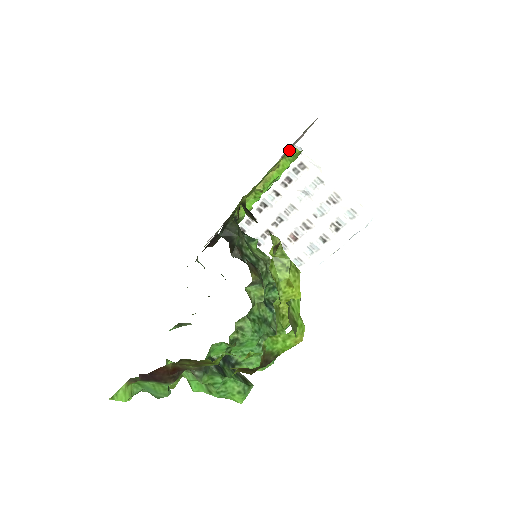
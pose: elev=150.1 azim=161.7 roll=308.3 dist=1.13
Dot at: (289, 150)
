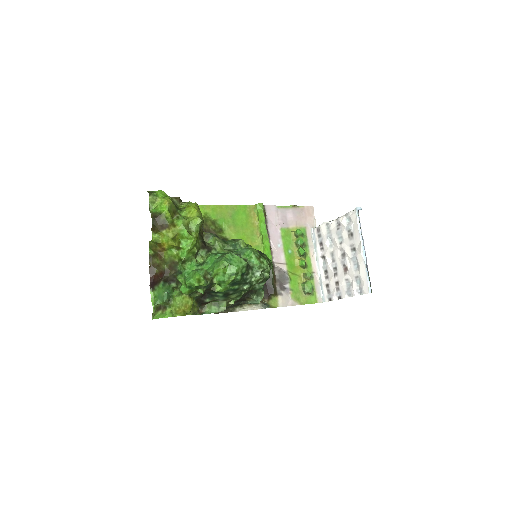
Dot at: (249, 206)
